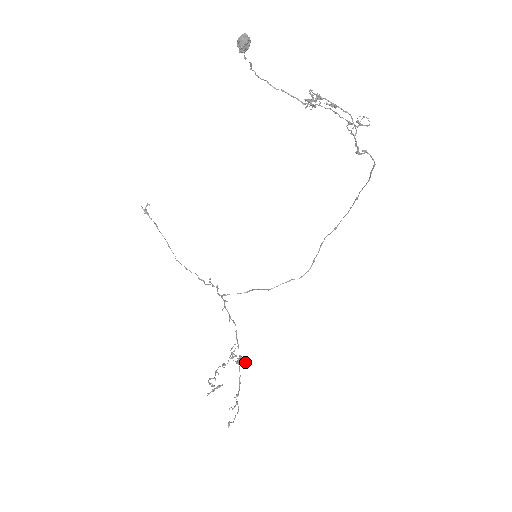
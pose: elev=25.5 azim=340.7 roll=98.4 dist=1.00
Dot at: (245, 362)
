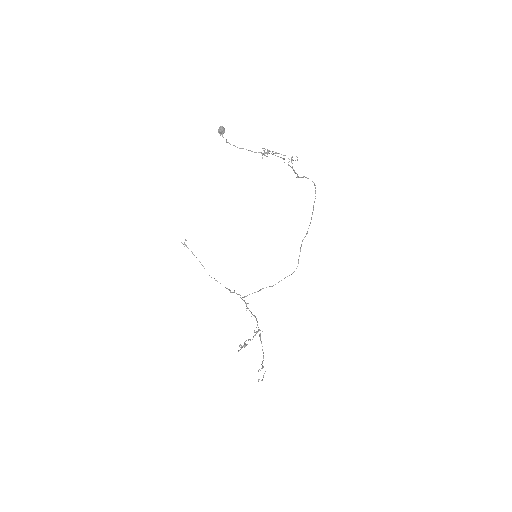
Dot at: occluded
